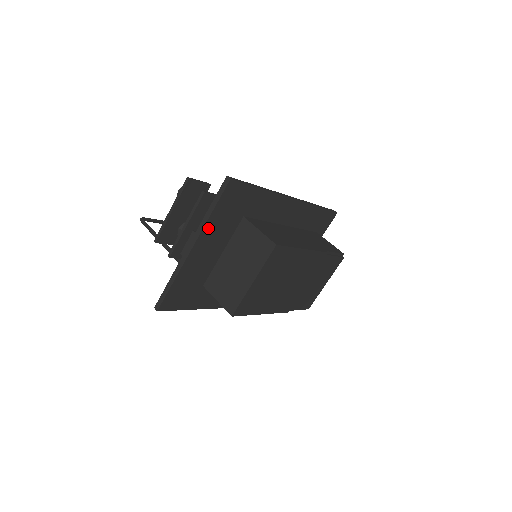
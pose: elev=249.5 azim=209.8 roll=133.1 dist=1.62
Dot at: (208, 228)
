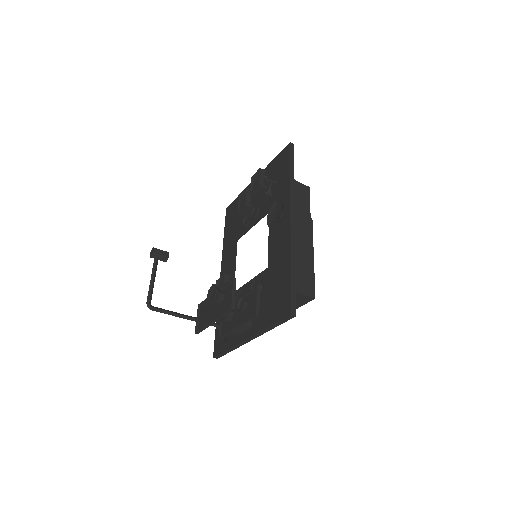
Dot at: occluded
